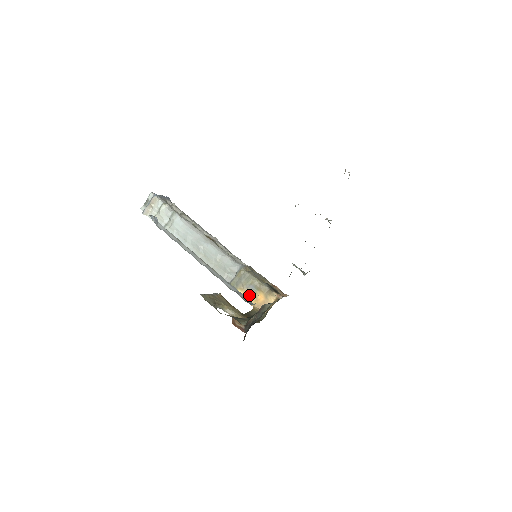
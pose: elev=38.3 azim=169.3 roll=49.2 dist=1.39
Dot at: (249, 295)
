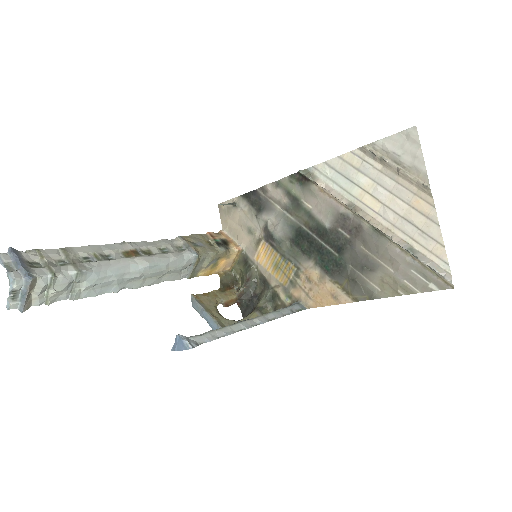
Dot at: (211, 269)
